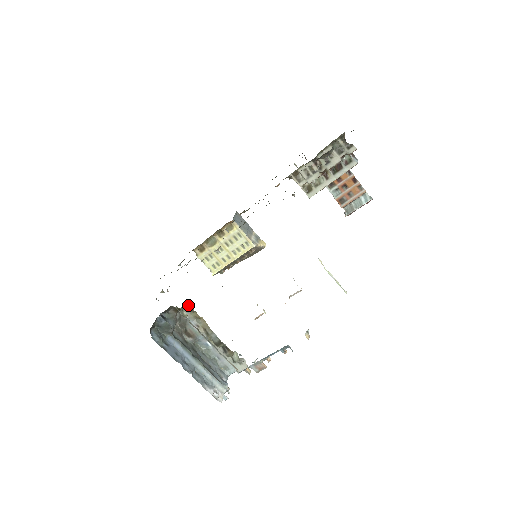
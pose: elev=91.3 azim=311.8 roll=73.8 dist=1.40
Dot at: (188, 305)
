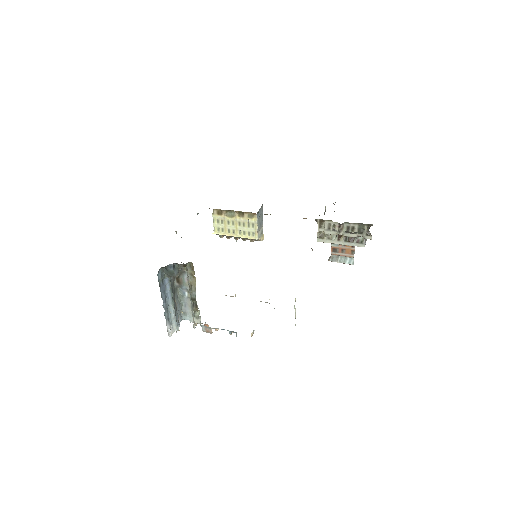
Dot at: occluded
